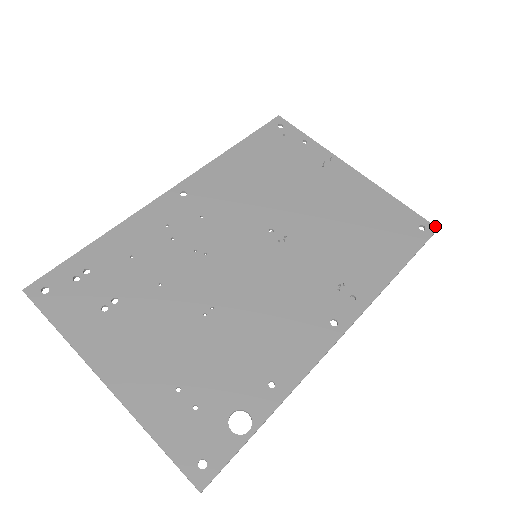
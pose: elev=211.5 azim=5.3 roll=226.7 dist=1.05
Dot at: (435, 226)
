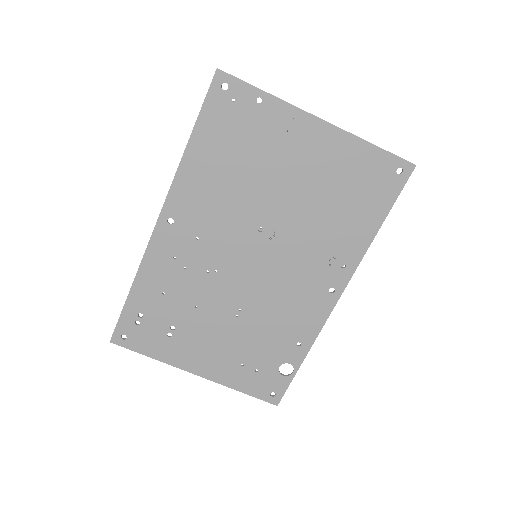
Dot at: (413, 164)
